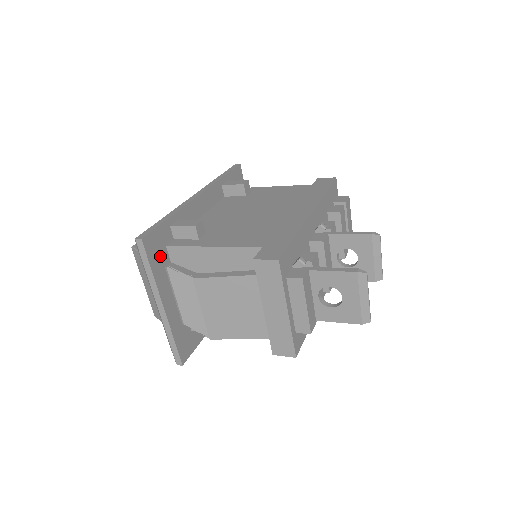
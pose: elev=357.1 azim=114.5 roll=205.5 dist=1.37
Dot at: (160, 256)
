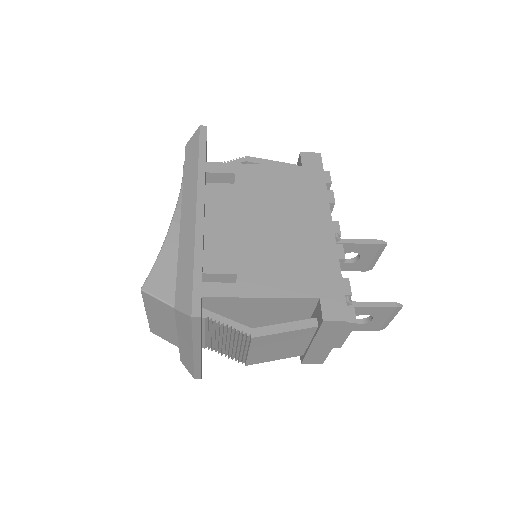
Dot at: (201, 312)
